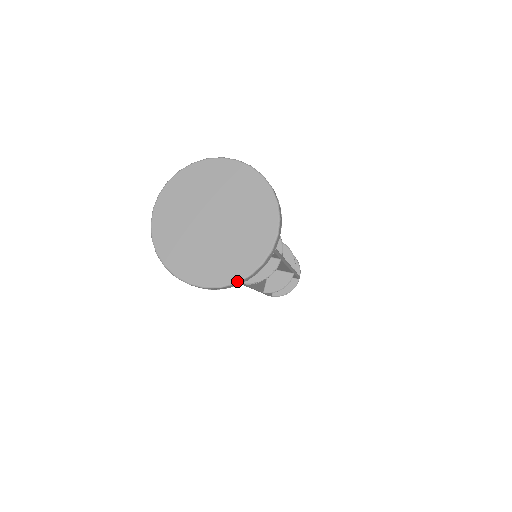
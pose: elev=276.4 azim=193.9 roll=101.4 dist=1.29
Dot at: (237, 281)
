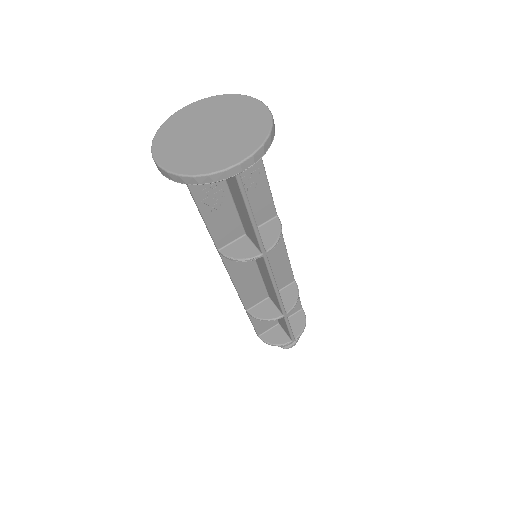
Dot at: (181, 174)
